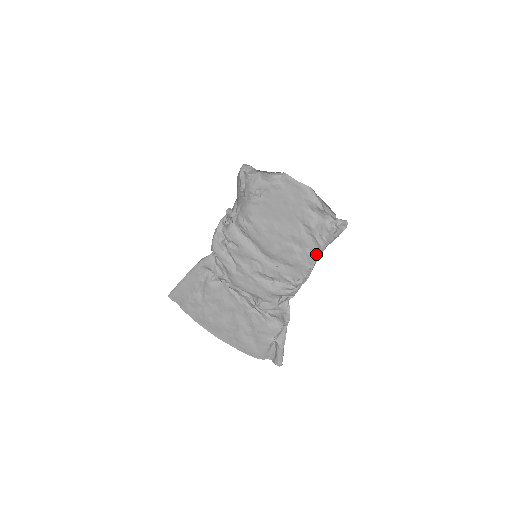
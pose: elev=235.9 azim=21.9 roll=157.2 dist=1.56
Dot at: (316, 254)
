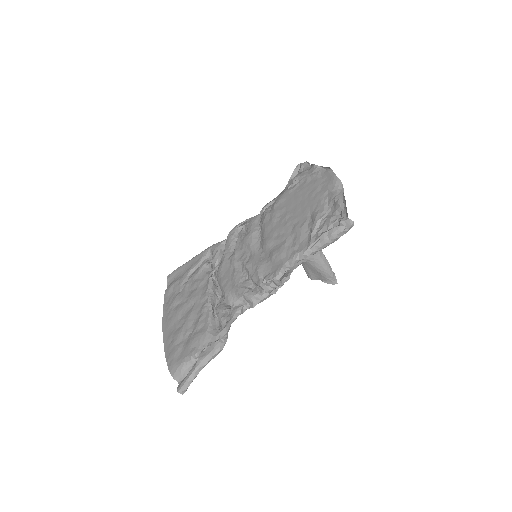
Dot at: (301, 251)
